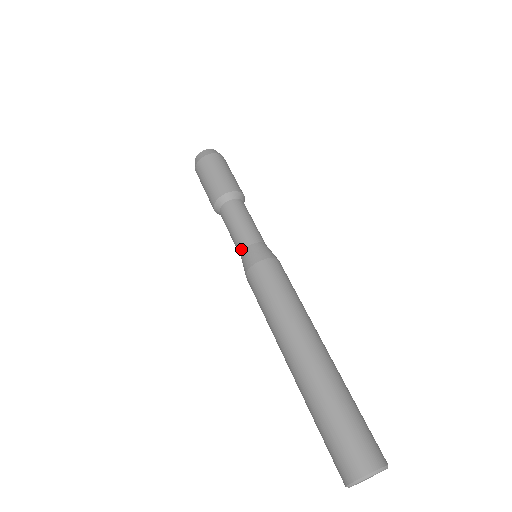
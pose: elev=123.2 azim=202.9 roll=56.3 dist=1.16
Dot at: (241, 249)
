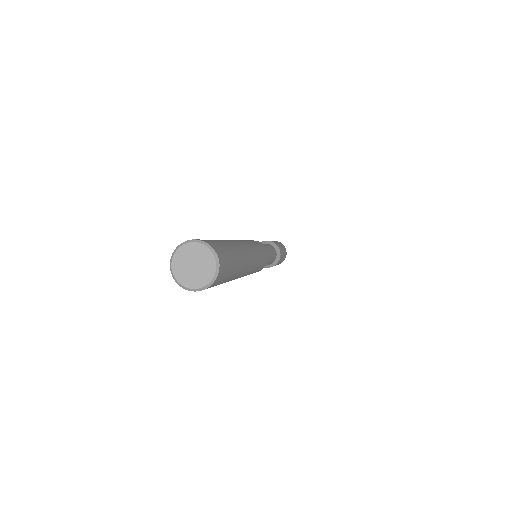
Dot at: occluded
